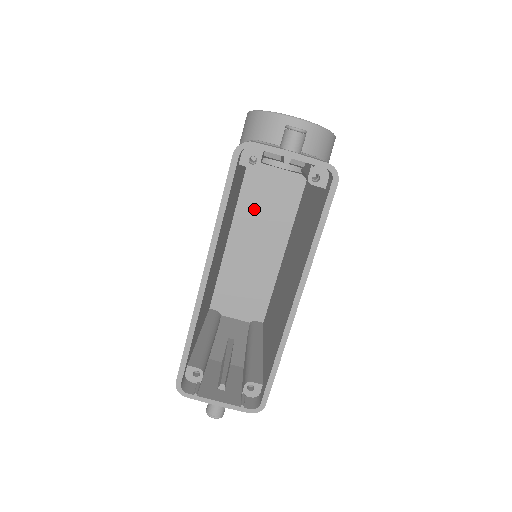
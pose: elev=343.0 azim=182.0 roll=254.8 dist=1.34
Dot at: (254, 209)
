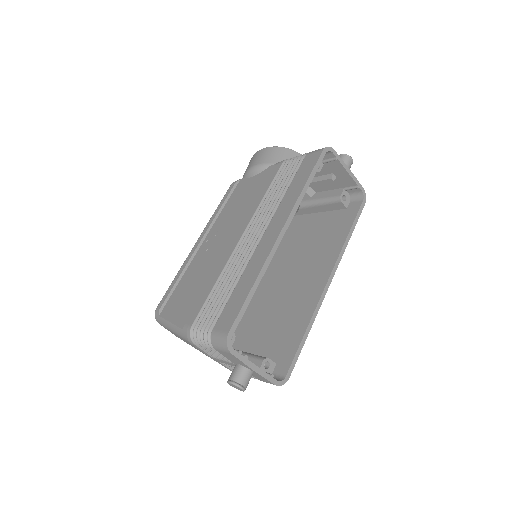
Dot at: occluded
